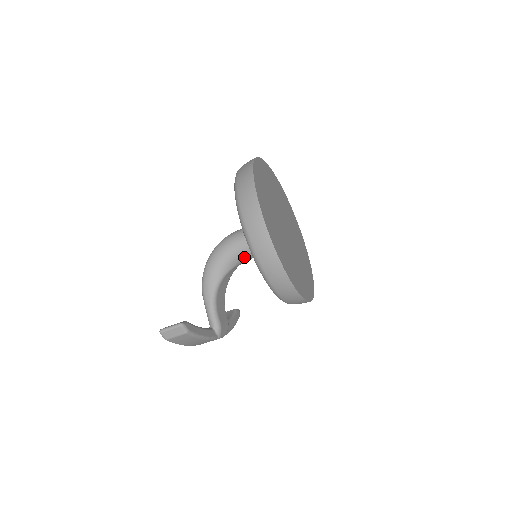
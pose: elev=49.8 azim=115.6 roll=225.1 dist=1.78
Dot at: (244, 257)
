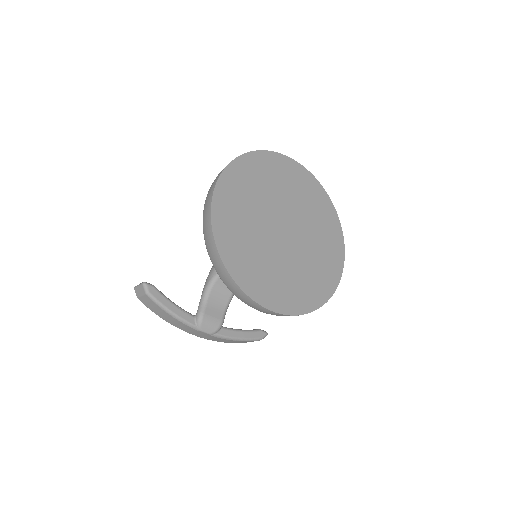
Dot at: occluded
